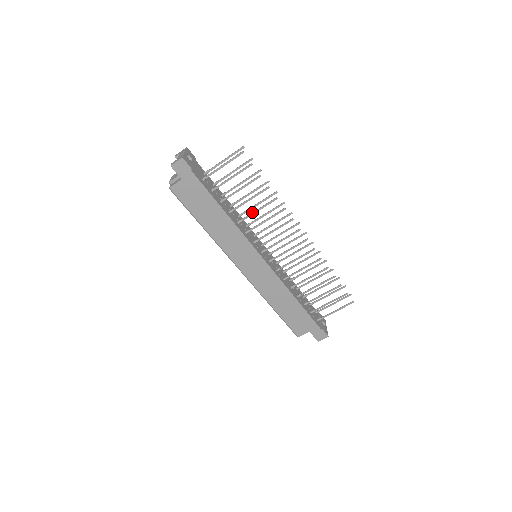
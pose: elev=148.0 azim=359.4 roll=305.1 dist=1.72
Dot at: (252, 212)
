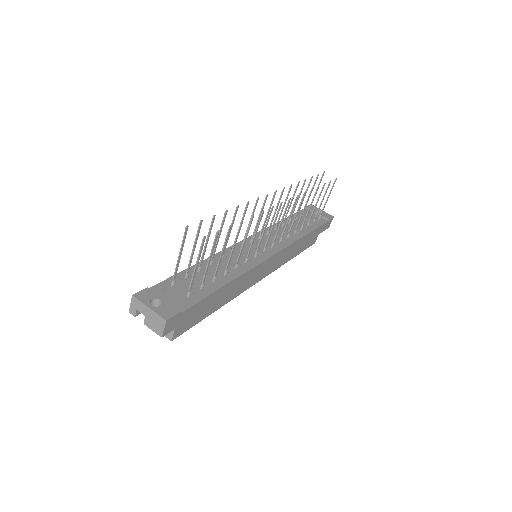
Dot at: (241, 249)
